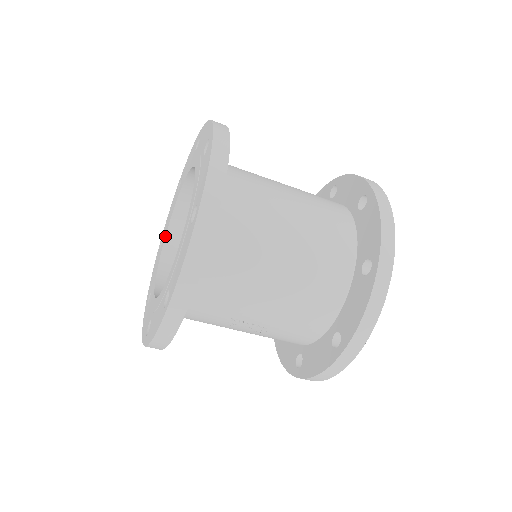
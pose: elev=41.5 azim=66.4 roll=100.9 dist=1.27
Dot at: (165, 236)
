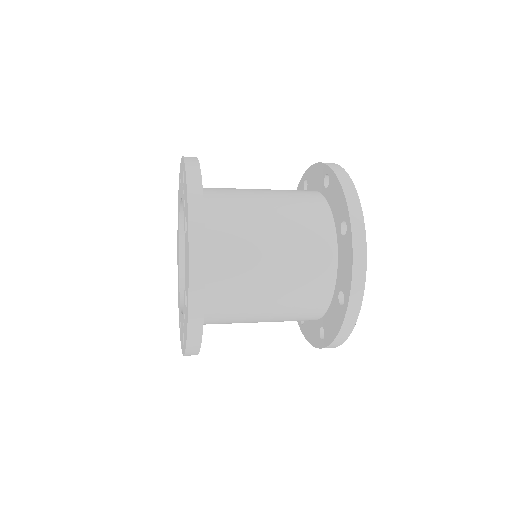
Dot at: occluded
